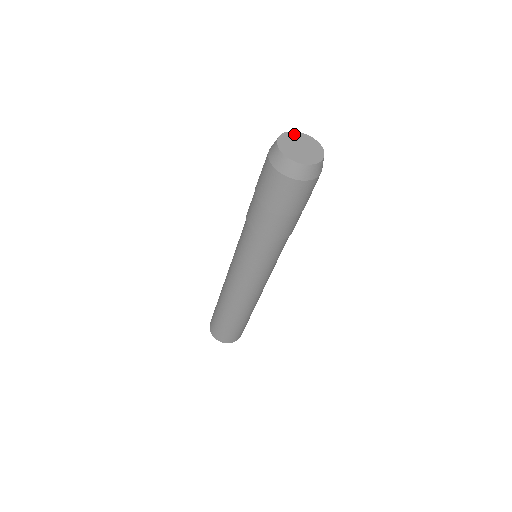
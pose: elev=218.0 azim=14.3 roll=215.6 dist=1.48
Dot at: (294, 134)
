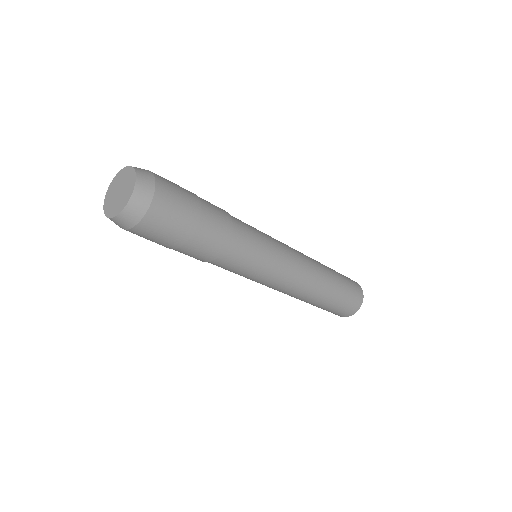
Dot at: (115, 179)
